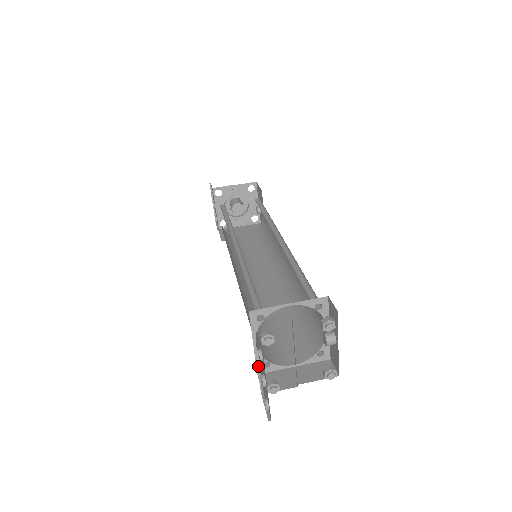
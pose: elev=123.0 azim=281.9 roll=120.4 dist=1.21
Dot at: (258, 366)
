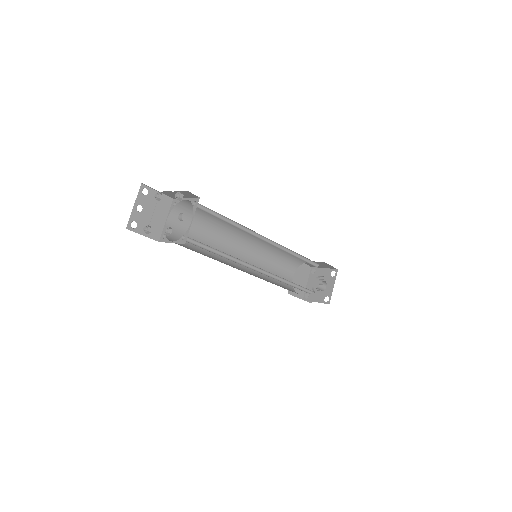
Dot at: (152, 218)
